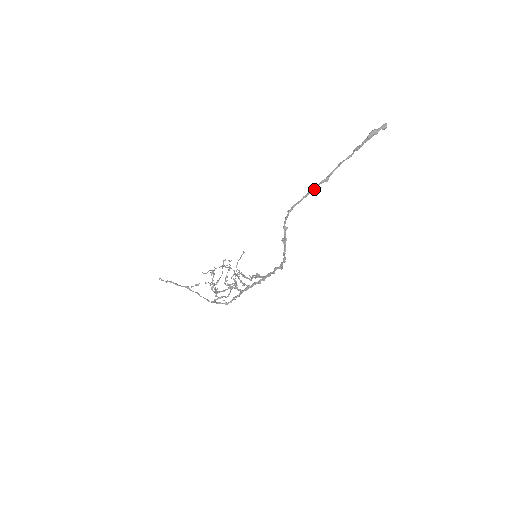
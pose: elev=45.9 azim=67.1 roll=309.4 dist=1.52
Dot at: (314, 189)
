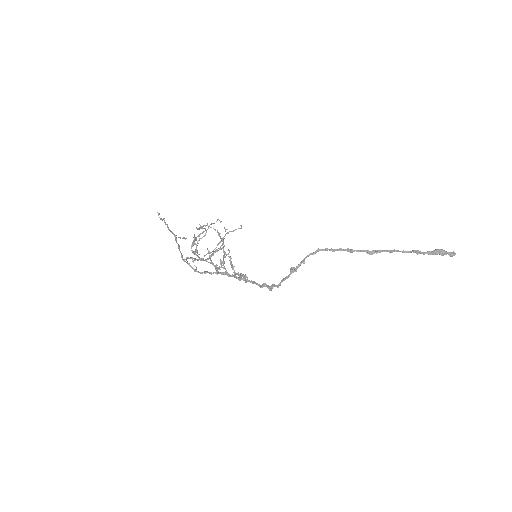
Dot at: (354, 251)
